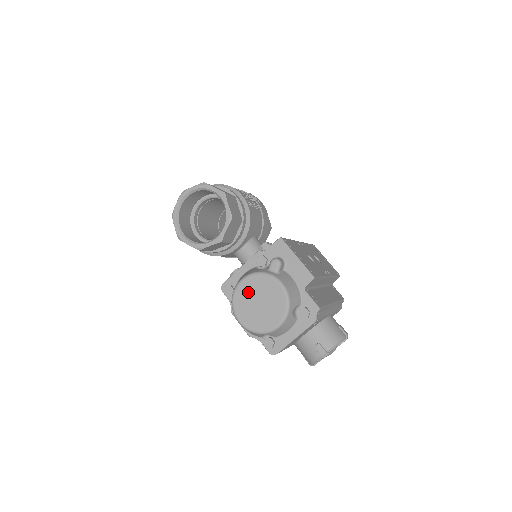
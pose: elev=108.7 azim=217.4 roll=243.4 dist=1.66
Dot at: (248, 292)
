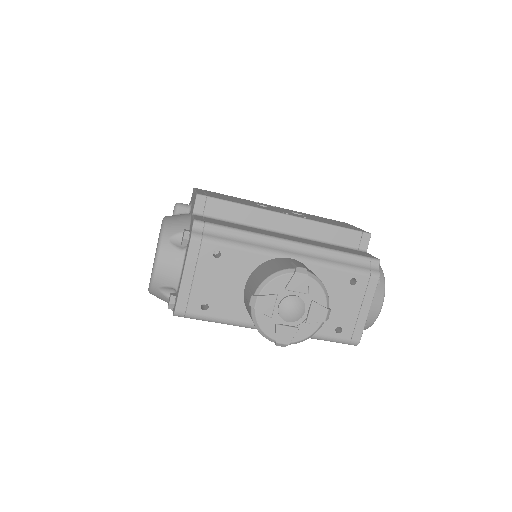
Dot at: occluded
